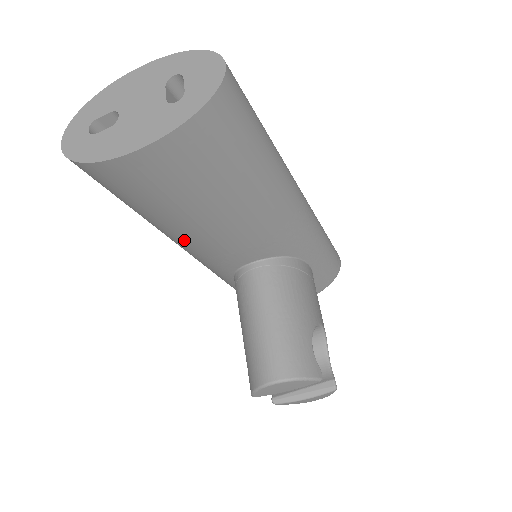
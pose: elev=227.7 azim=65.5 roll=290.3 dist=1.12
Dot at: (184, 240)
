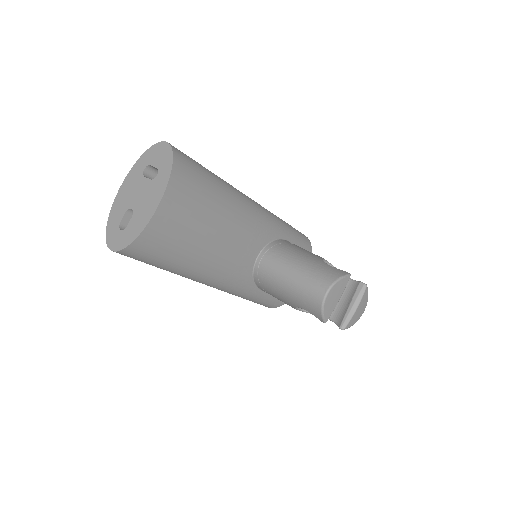
Dot at: (210, 268)
